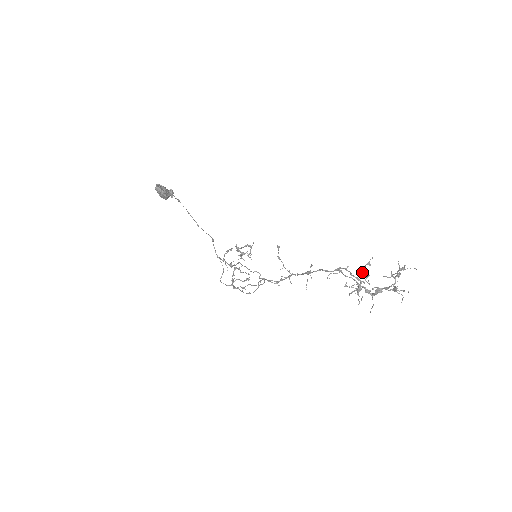
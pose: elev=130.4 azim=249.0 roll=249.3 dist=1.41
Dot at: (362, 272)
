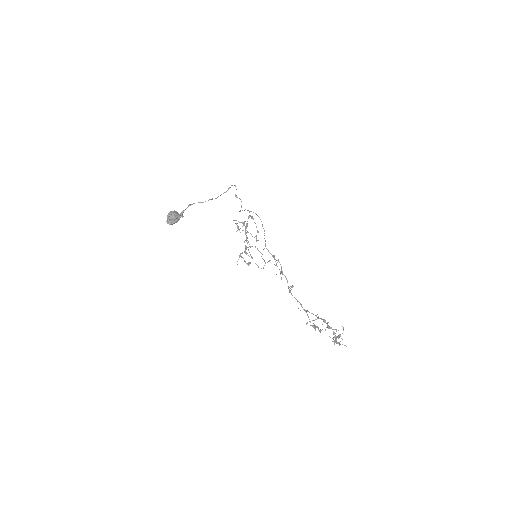
Dot at: (317, 326)
